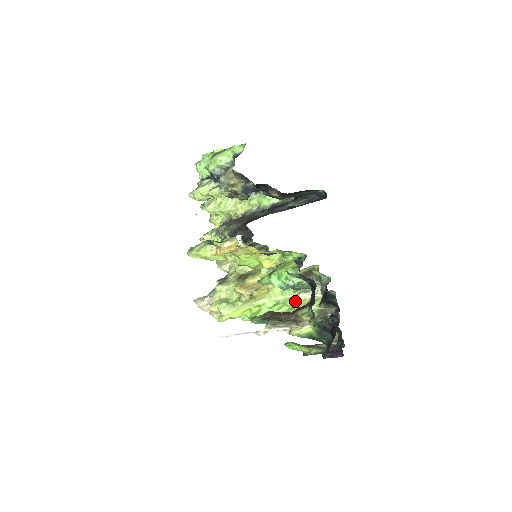
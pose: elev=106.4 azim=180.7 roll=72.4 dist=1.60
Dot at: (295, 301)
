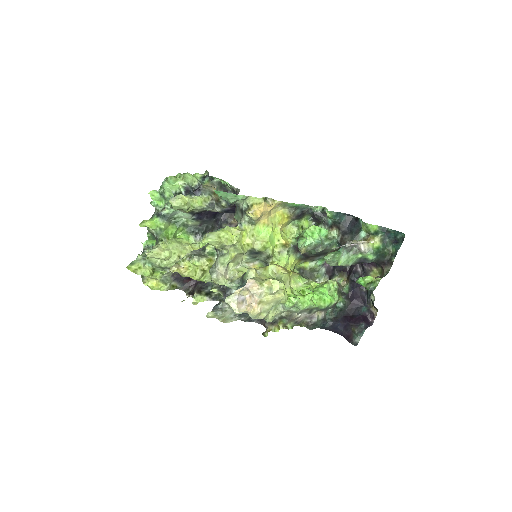
Dot at: occluded
